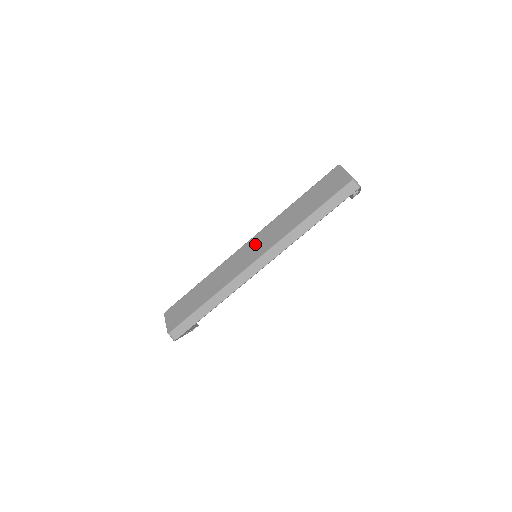
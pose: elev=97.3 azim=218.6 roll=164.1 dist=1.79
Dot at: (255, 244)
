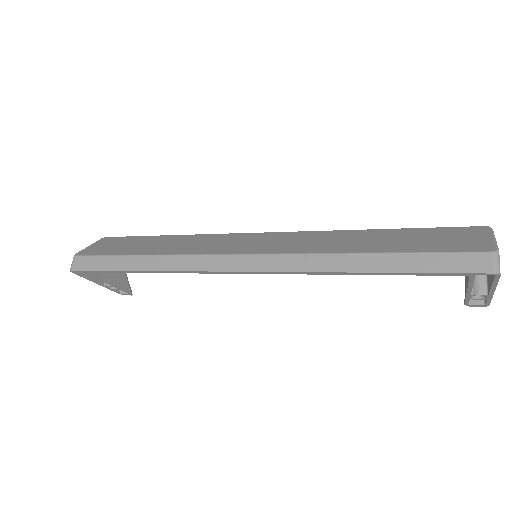
Dot at: (269, 239)
